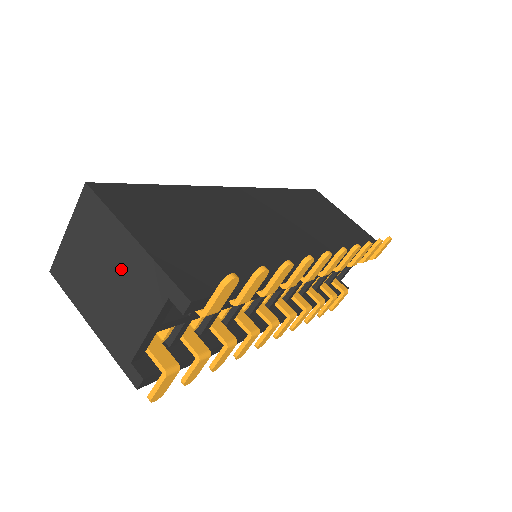
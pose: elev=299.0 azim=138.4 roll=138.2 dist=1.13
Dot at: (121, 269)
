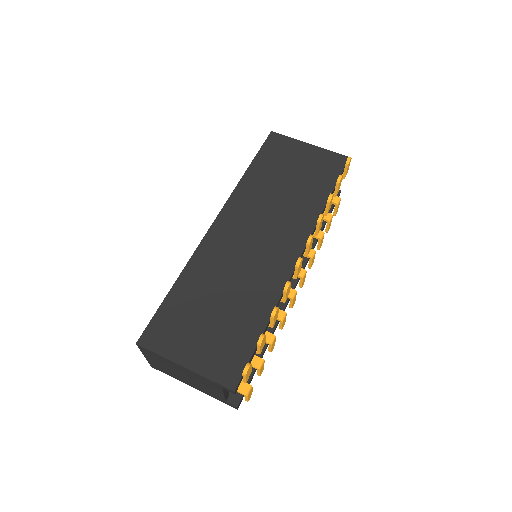
Dot at: (188, 375)
